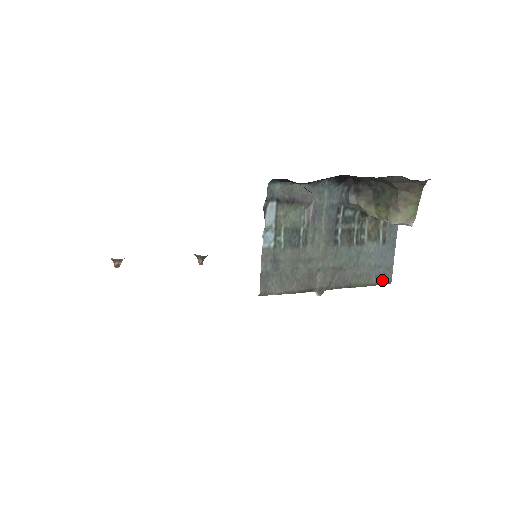
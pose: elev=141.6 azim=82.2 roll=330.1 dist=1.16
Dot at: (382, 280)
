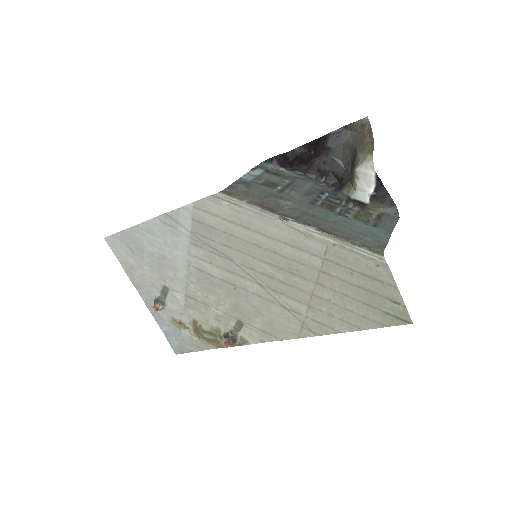
Dot at: (369, 246)
